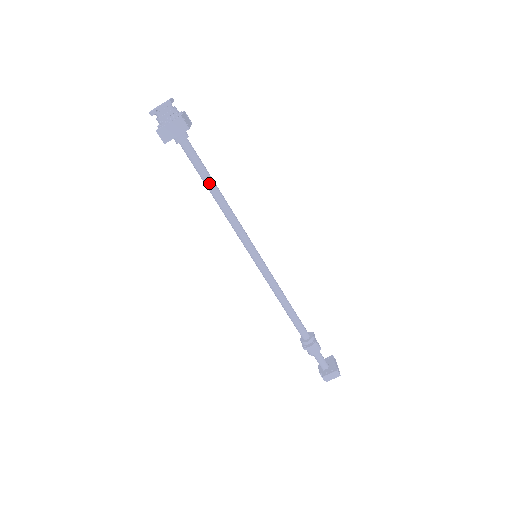
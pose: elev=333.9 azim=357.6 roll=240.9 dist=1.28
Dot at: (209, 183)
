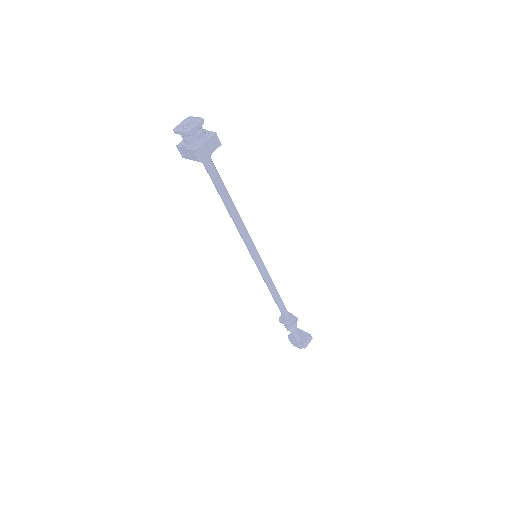
Dot at: (227, 195)
